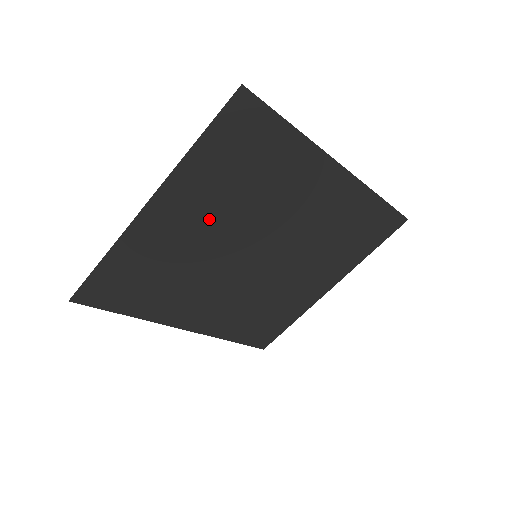
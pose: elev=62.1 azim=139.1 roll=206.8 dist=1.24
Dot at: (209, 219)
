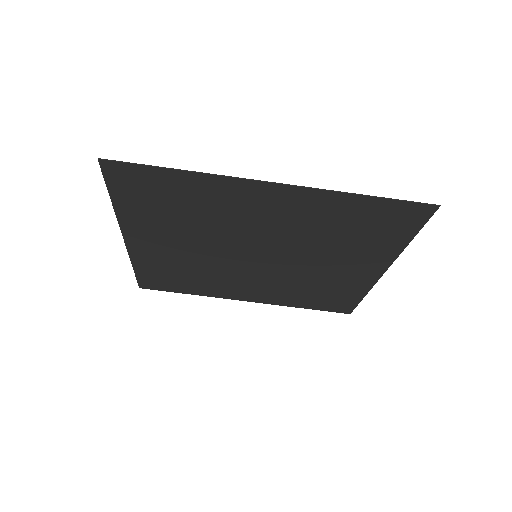
Dot at: (181, 239)
